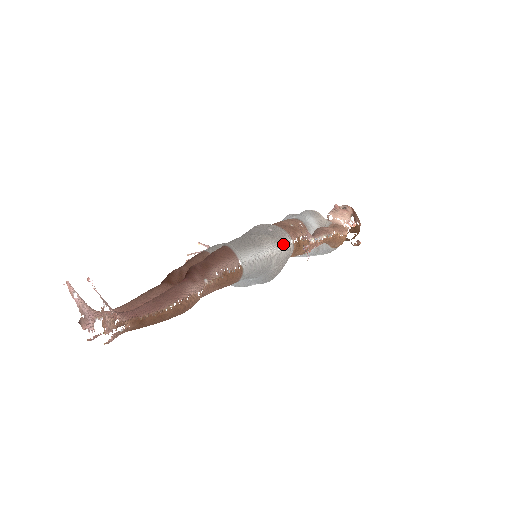
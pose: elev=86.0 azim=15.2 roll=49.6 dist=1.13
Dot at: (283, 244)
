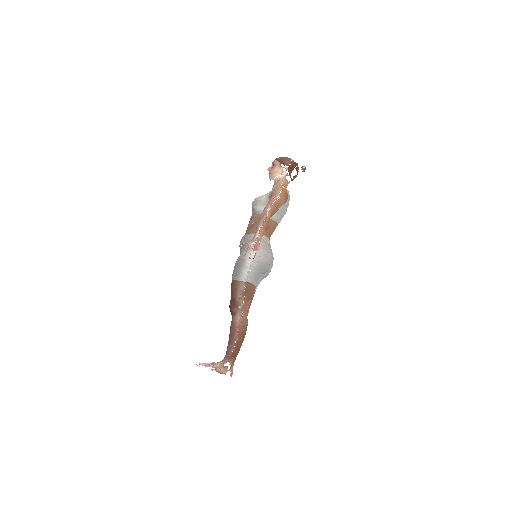
Dot at: occluded
